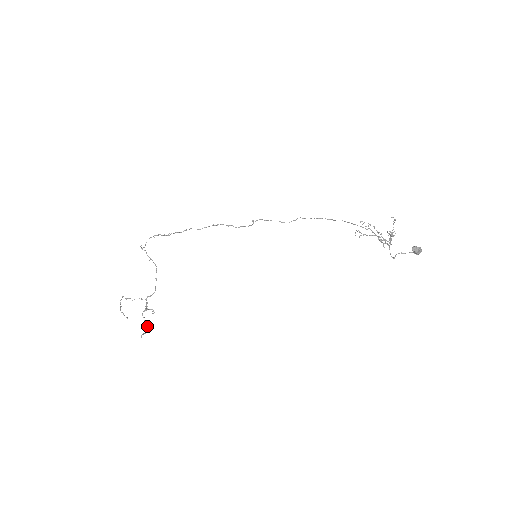
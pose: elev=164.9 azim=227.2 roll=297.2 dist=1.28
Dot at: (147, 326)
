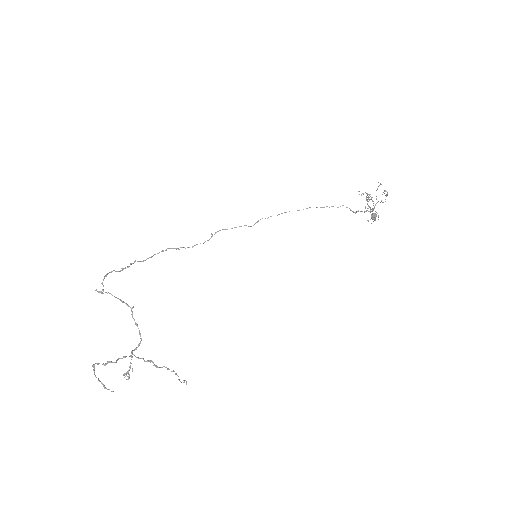
Dot at: (176, 374)
